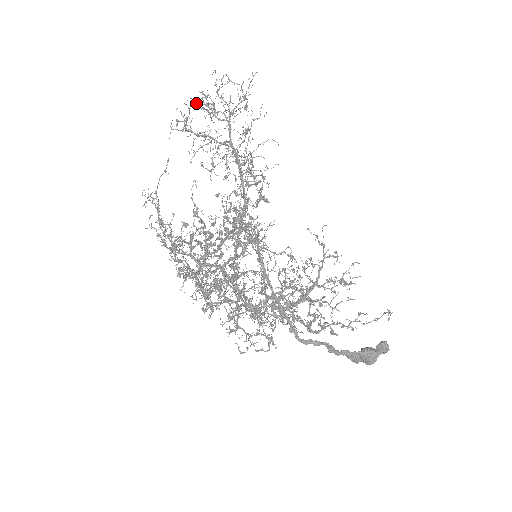
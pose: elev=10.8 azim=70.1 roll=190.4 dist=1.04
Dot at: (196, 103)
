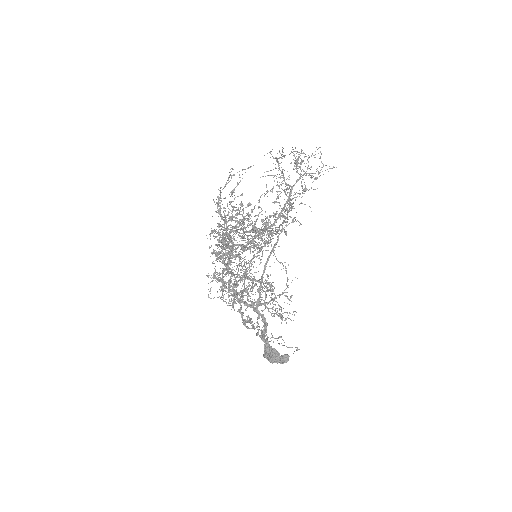
Dot at: occluded
